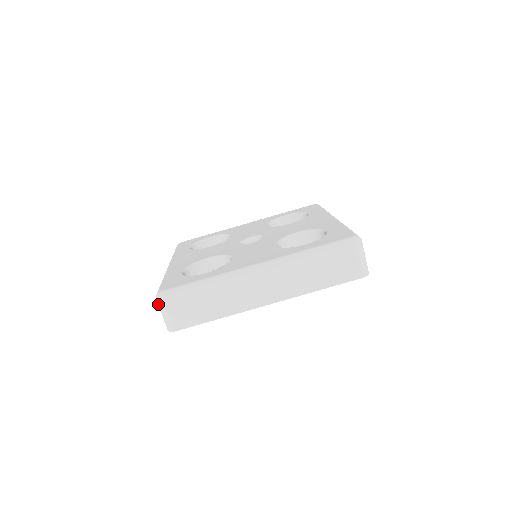
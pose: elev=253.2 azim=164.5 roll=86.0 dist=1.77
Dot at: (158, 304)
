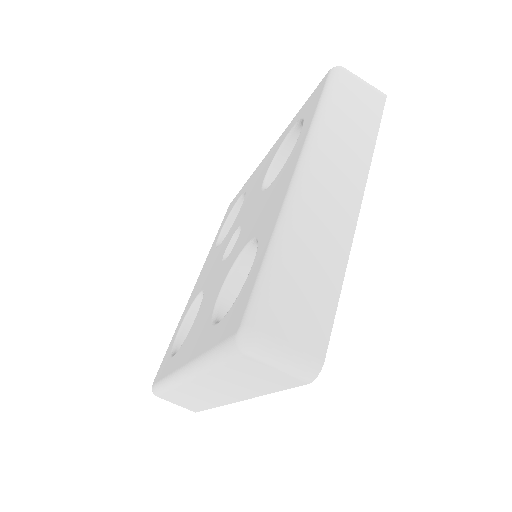
Dot at: occluded
